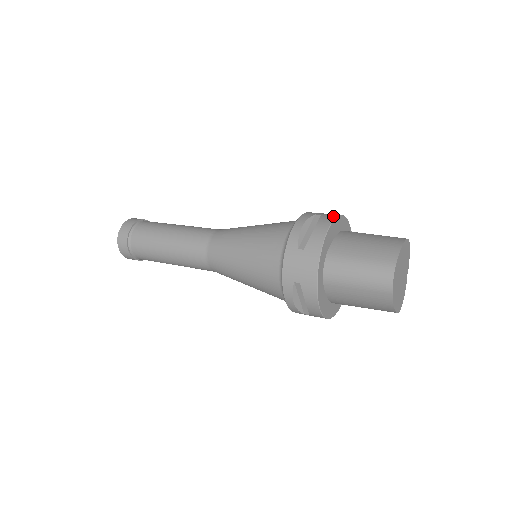
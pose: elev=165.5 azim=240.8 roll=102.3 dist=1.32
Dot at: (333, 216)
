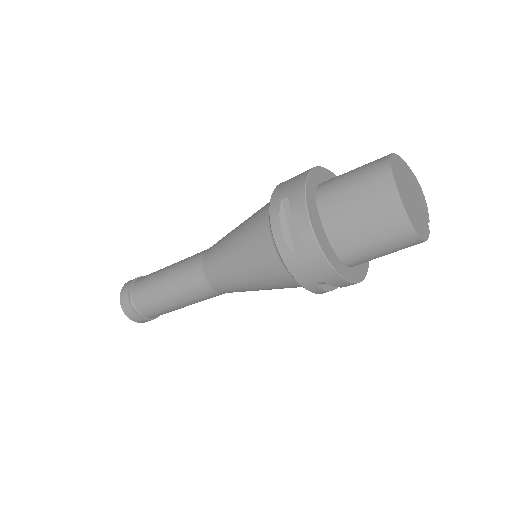
Dot at: occluded
